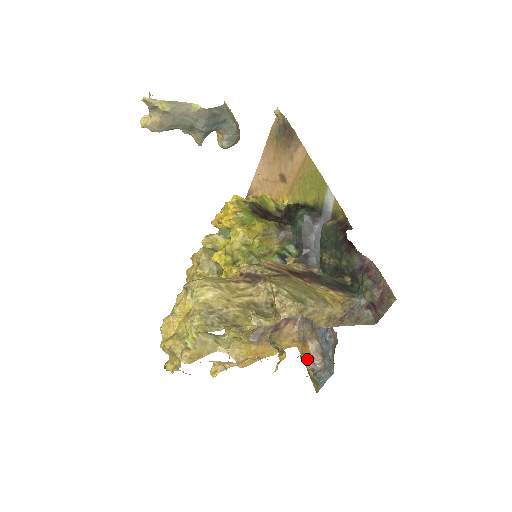
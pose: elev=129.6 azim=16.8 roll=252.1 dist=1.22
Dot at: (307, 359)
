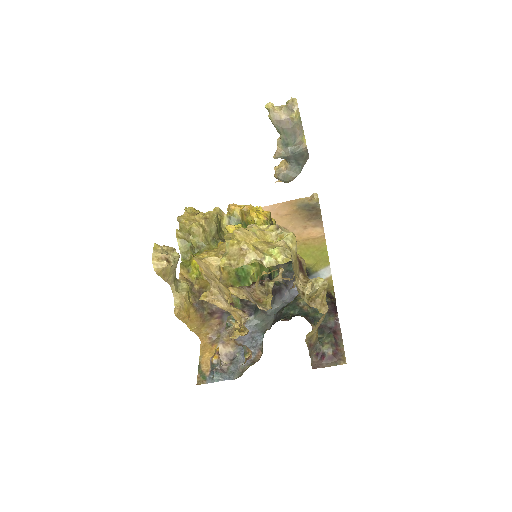
Dot at: occluded
